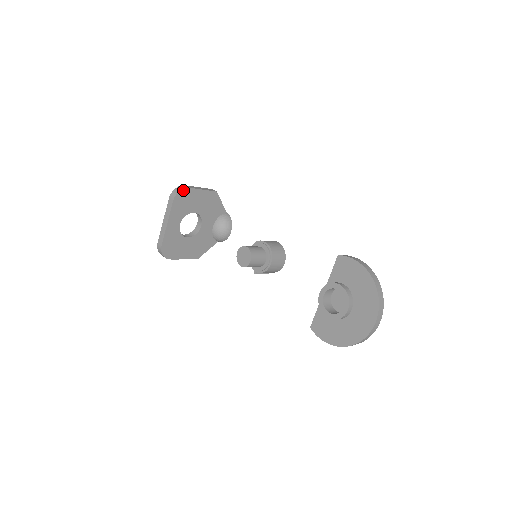
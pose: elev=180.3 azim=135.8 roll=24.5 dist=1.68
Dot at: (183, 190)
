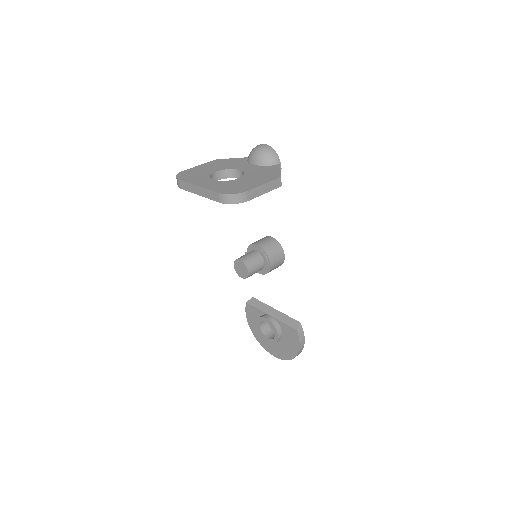
Dot at: (239, 202)
